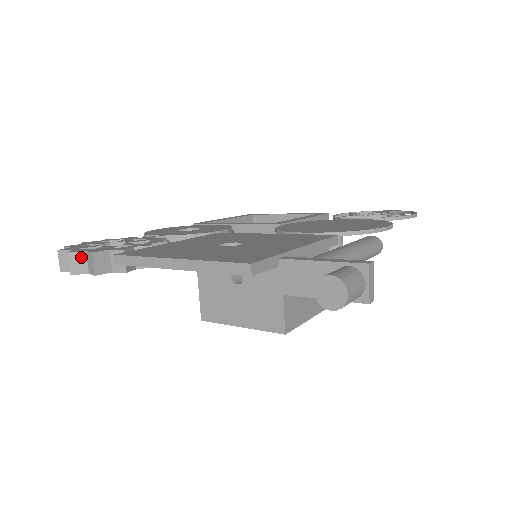
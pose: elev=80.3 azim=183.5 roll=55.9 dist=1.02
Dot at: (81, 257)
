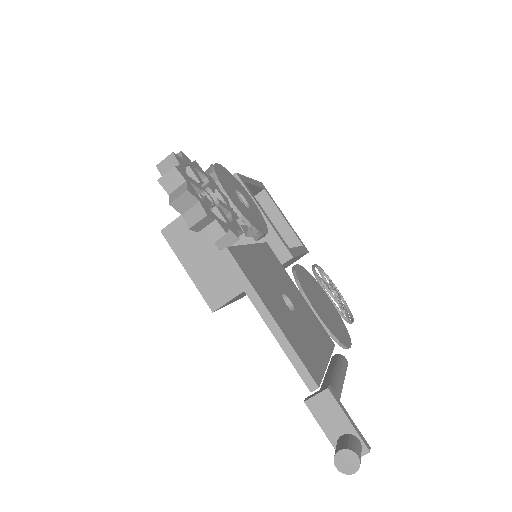
Dot at: (191, 201)
